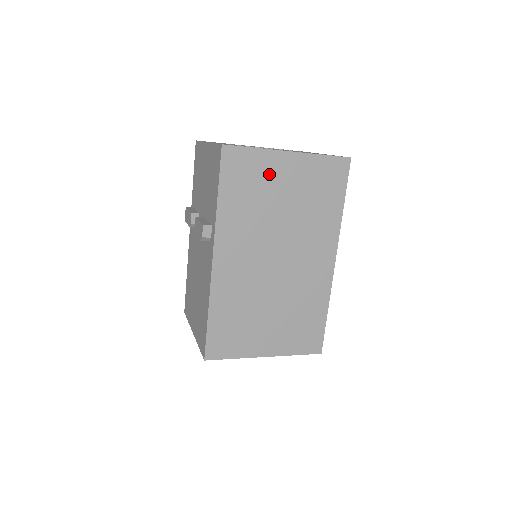
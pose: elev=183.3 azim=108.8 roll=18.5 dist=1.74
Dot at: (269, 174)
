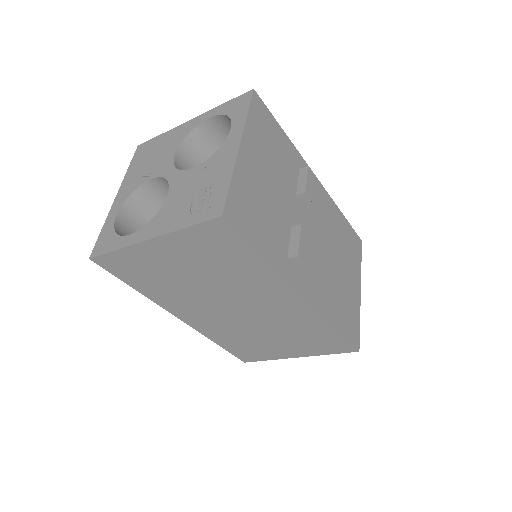
Dot at: (152, 262)
